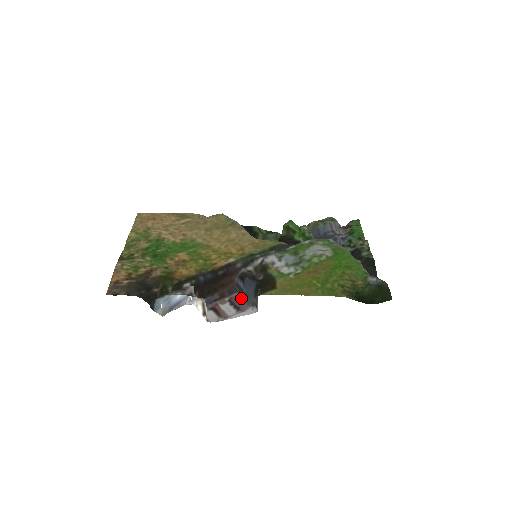
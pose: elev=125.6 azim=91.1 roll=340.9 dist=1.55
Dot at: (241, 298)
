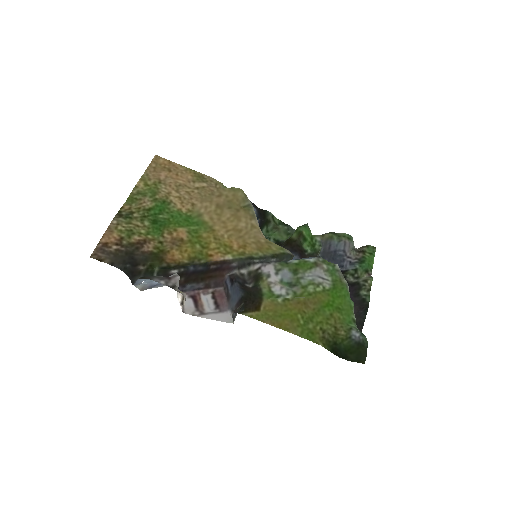
Dot at: (225, 296)
